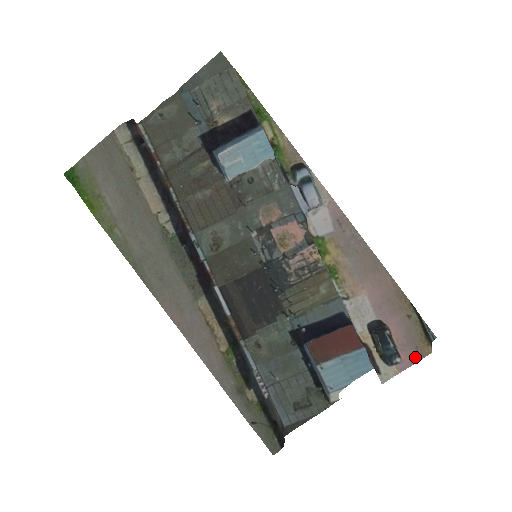
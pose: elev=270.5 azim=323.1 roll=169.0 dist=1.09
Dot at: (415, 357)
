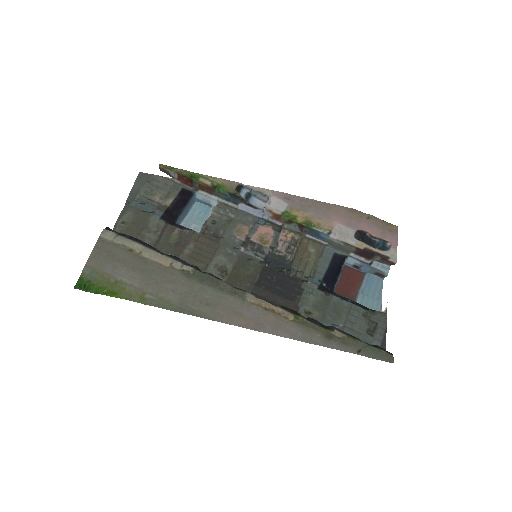
Dot at: (394, 235)
